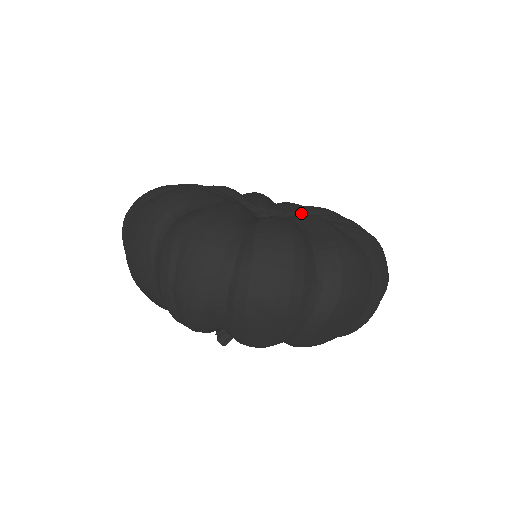
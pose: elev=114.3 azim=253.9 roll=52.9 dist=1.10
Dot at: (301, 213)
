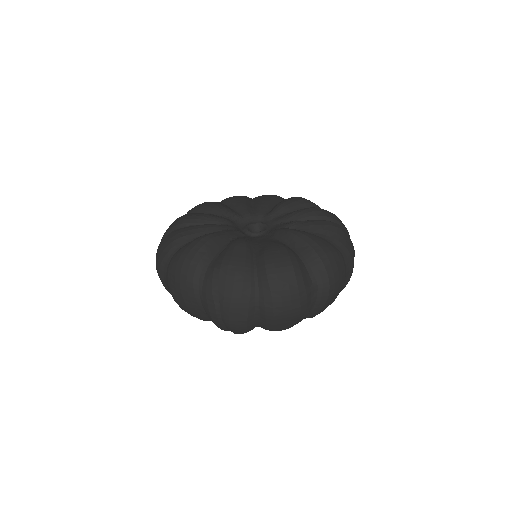
Dot at: (279, 214)
